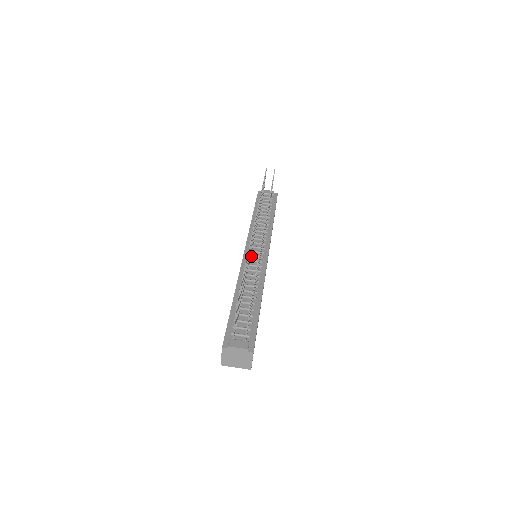
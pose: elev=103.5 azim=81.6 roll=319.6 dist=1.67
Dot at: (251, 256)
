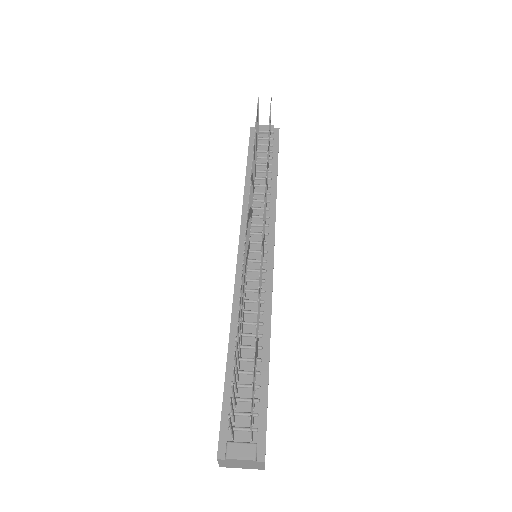
Dot at: (248, 261)
